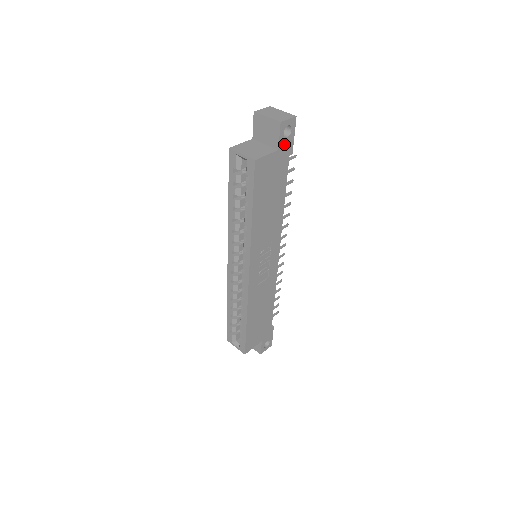
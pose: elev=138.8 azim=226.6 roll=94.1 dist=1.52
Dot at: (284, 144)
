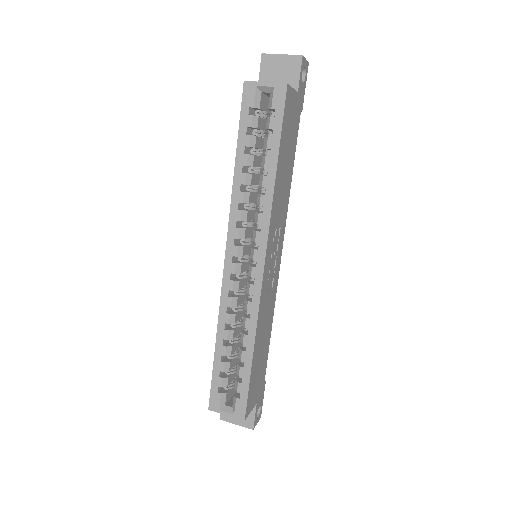
Dot at: (300, 89)
